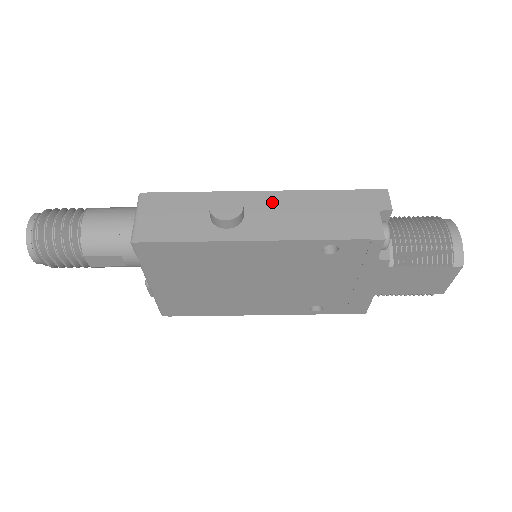
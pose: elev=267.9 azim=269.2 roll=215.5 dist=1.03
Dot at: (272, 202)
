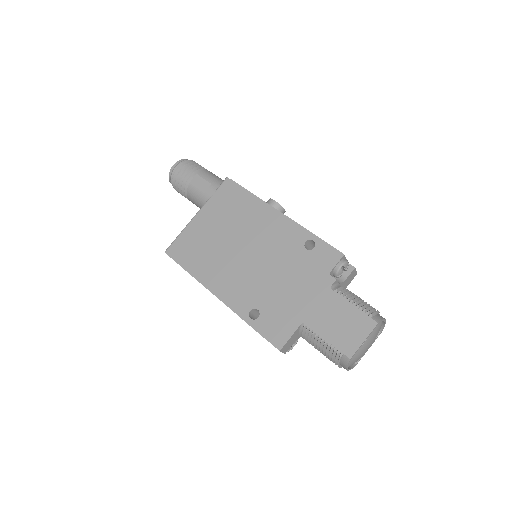
Dot at: occluded
